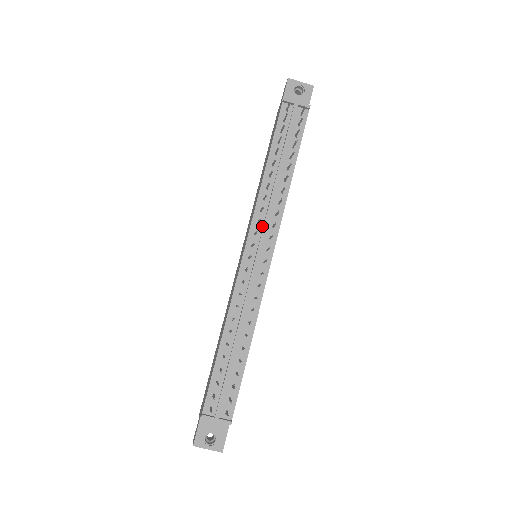
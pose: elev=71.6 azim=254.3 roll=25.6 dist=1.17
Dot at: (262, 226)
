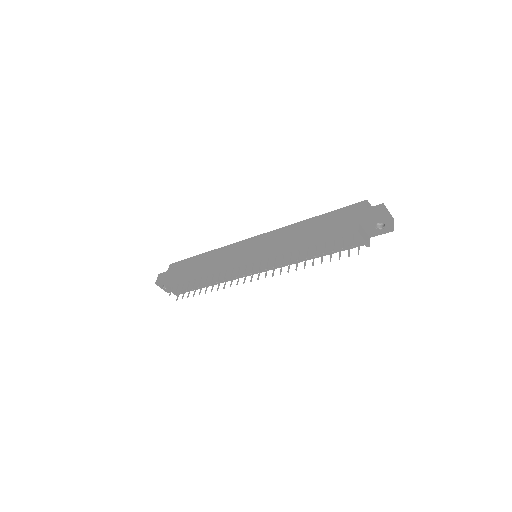
Dot at: (268, 261)
